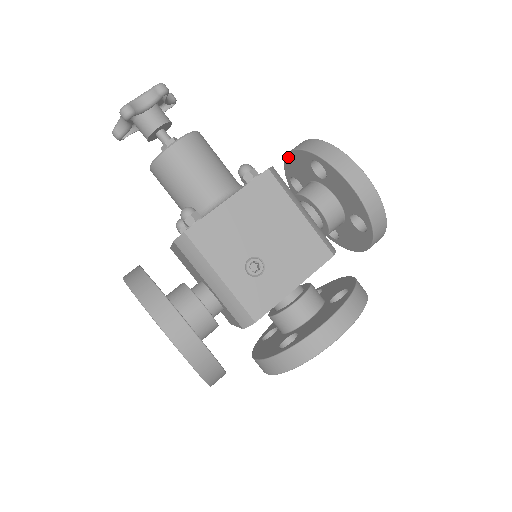
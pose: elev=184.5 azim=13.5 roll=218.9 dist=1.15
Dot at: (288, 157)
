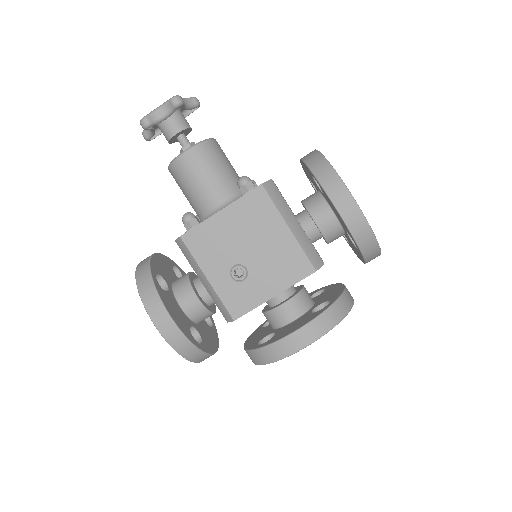
Dot at: (301, 163)
